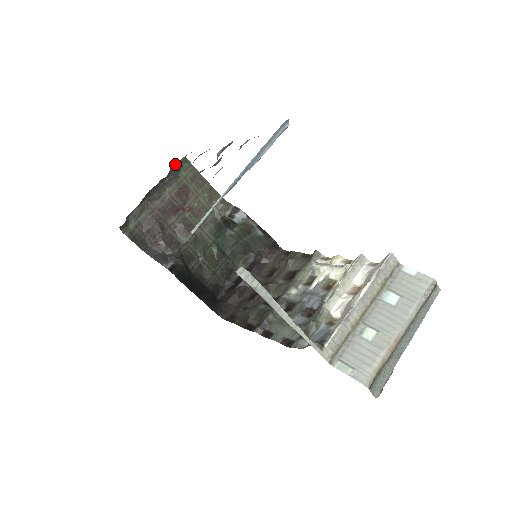
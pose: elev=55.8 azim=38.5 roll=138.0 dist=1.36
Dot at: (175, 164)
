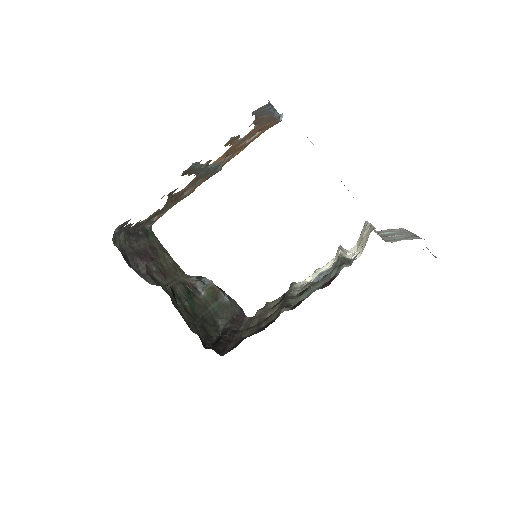
Dot at: (145, 227)
